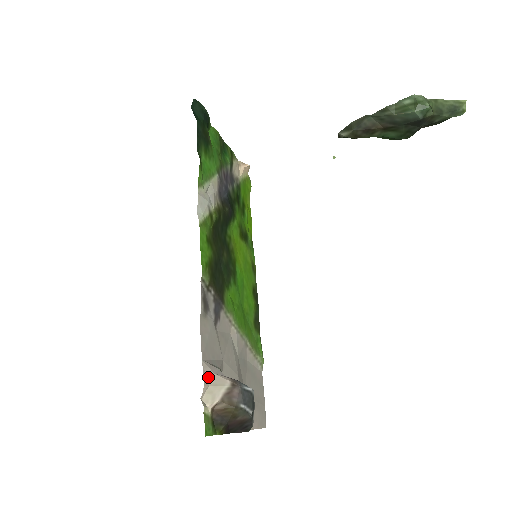
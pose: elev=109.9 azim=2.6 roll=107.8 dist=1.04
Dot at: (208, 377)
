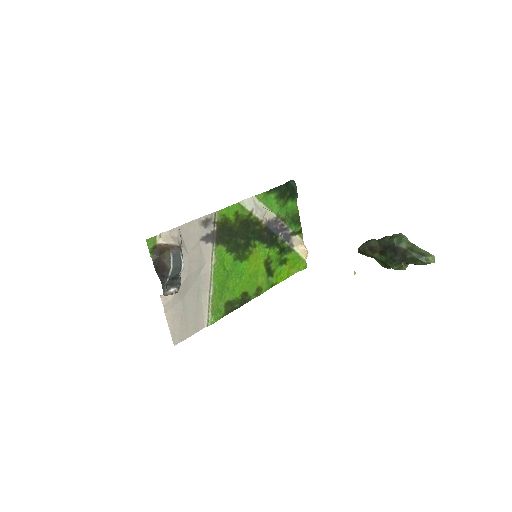
Dot at: (173, 233)
